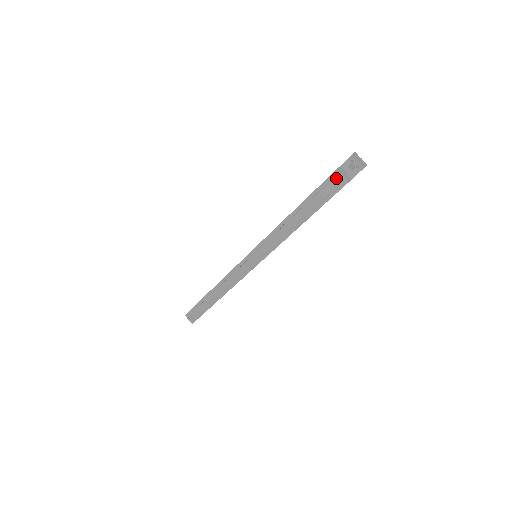
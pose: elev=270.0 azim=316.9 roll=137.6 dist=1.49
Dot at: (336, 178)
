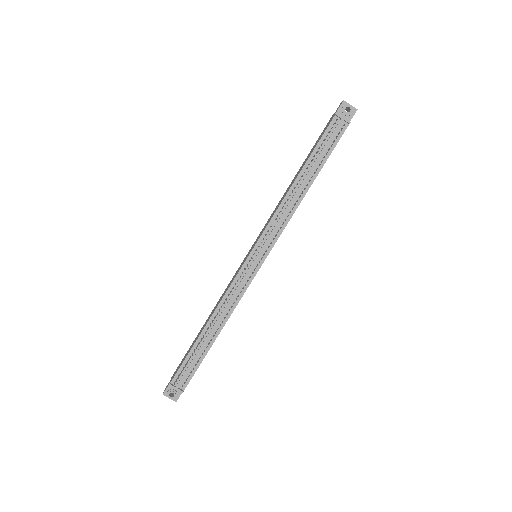
Dot at: (337, 124)
